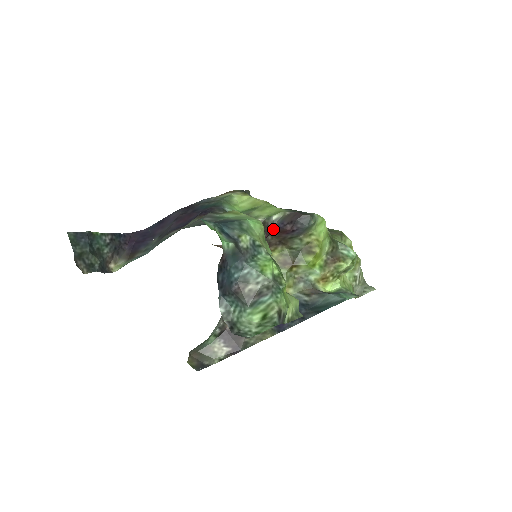
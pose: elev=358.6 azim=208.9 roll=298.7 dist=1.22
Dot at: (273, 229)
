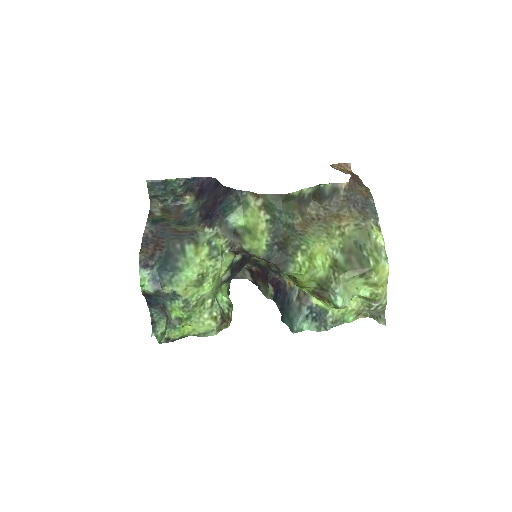
Dot at: occluded
